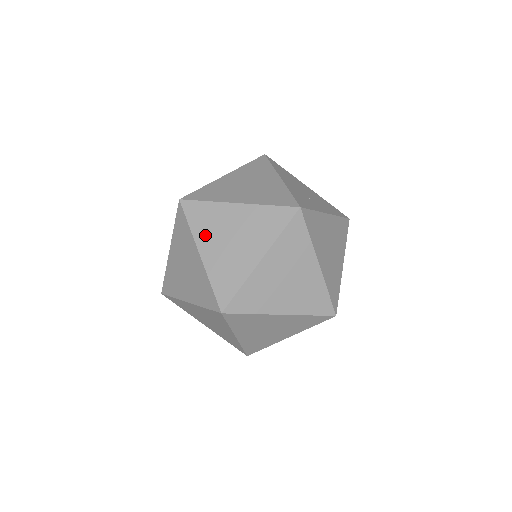
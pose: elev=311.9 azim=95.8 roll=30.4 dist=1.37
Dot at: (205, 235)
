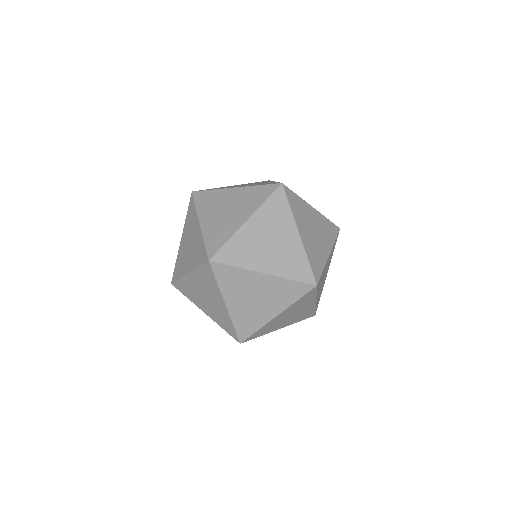
Dot at: (206, 211)
